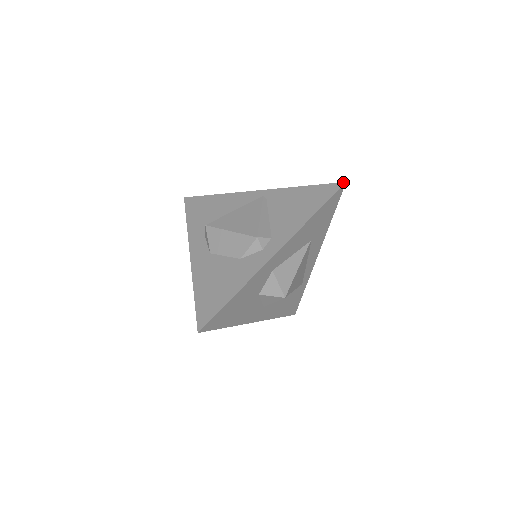
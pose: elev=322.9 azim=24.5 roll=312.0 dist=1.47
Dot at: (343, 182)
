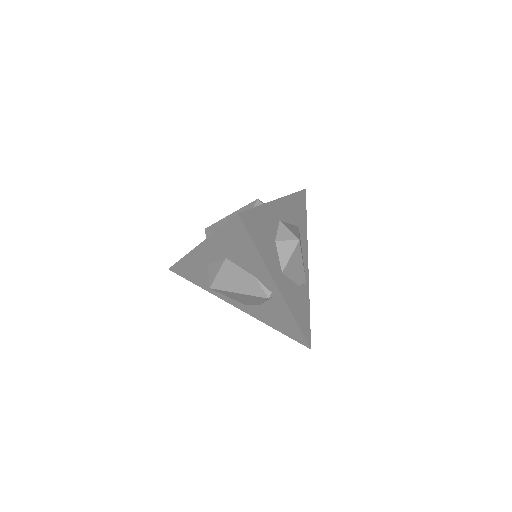
Dot at: occluded
